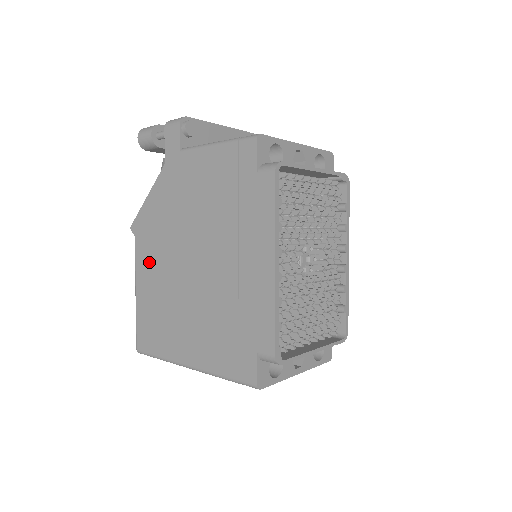
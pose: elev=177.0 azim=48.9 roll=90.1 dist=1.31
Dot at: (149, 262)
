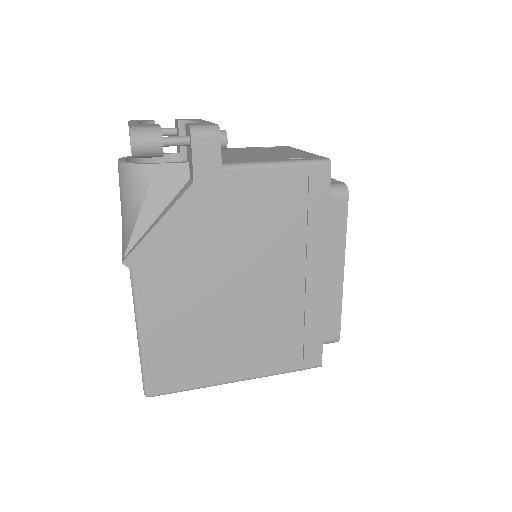
Dot at: (168, 297)
